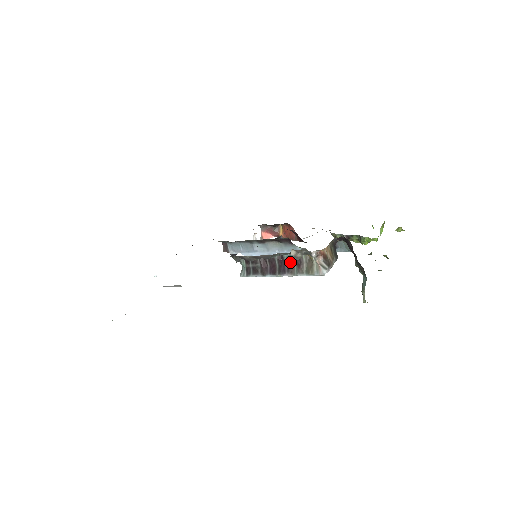
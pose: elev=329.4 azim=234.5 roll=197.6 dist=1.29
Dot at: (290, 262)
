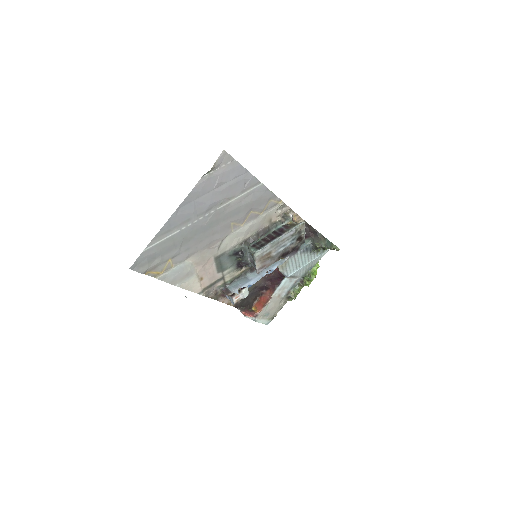
Dot at: (281, 230)
